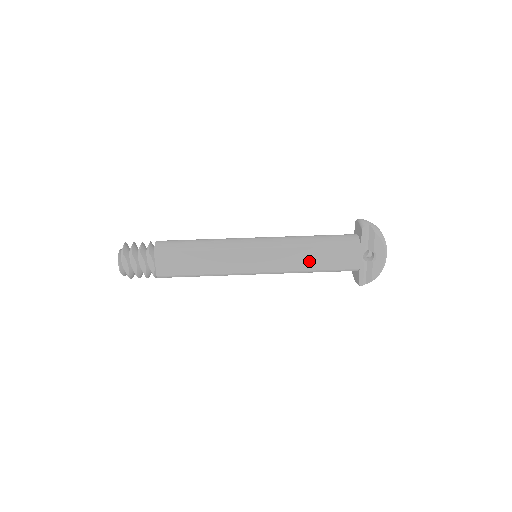
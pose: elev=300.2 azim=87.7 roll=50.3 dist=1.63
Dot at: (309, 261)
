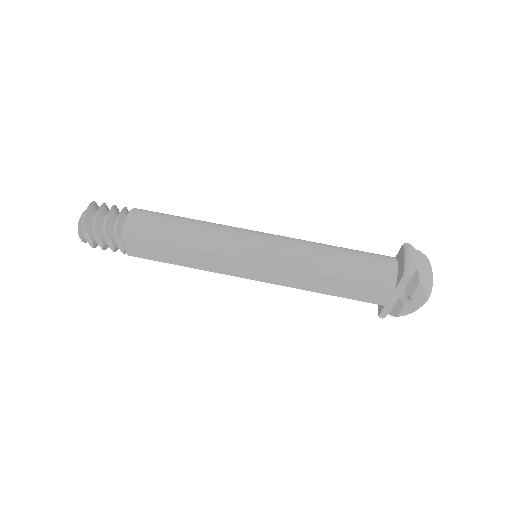
Dot at: (321, 286)
